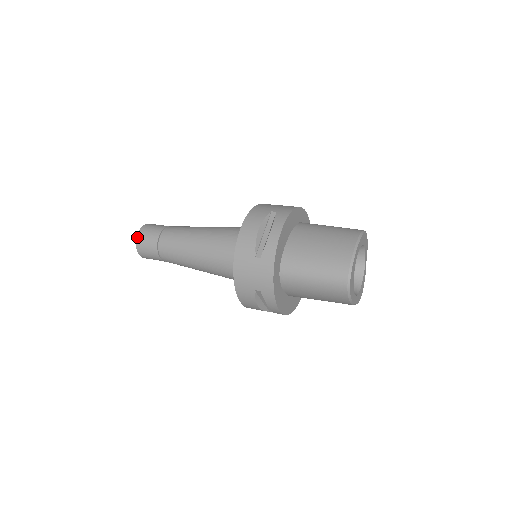
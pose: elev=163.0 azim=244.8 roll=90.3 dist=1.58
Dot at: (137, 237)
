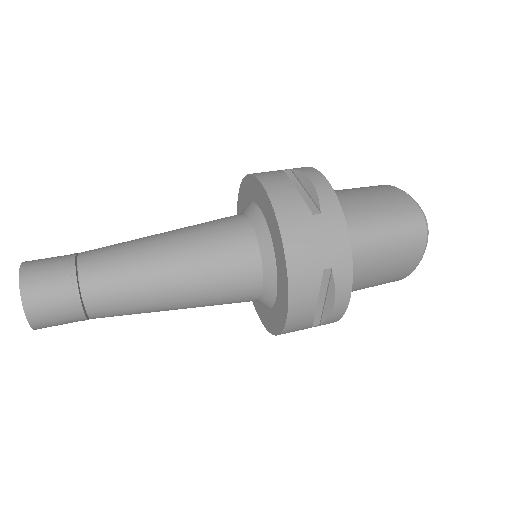
Dot at: (21, 279)
